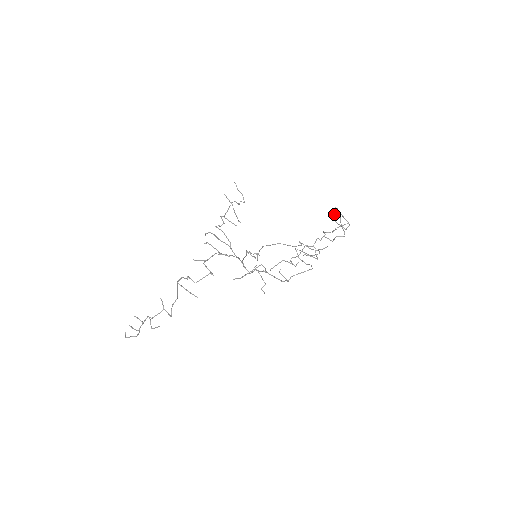
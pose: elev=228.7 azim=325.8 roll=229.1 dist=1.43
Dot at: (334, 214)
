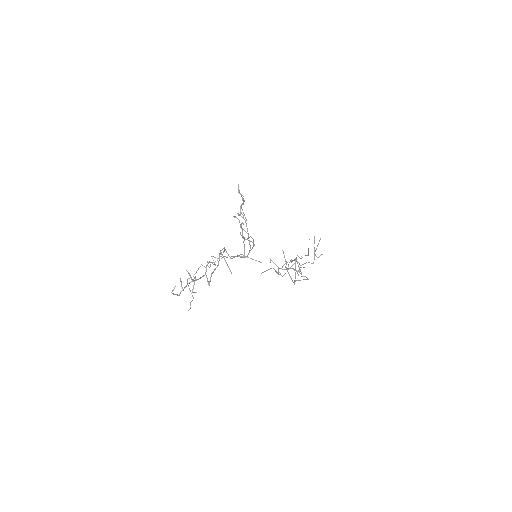
Dot at: occluded
